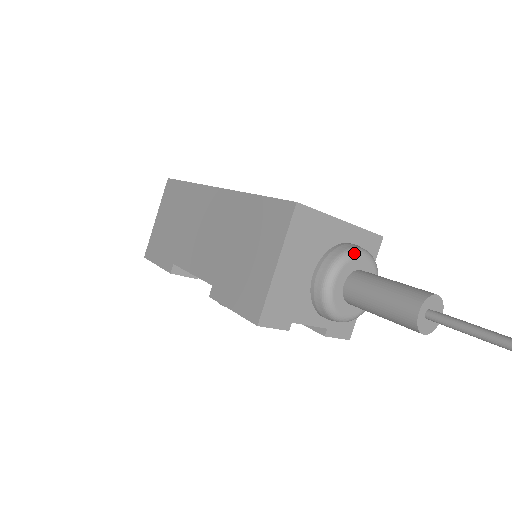
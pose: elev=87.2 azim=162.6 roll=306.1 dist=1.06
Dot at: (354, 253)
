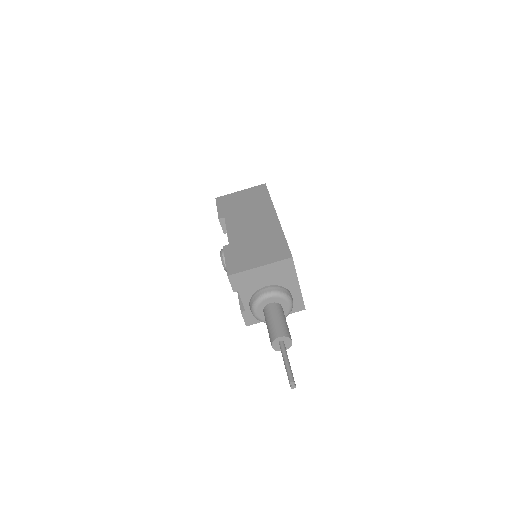
Dot at: (288, 298)
